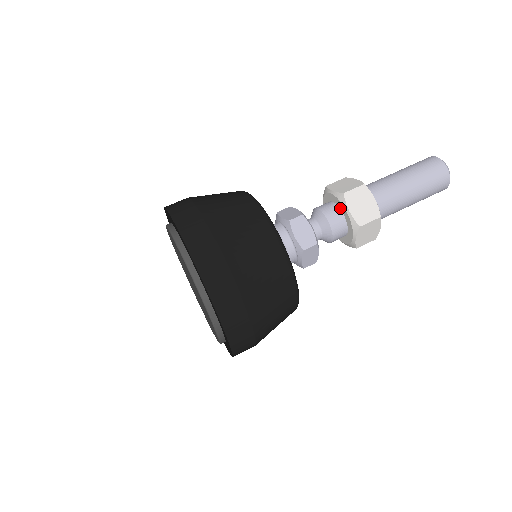
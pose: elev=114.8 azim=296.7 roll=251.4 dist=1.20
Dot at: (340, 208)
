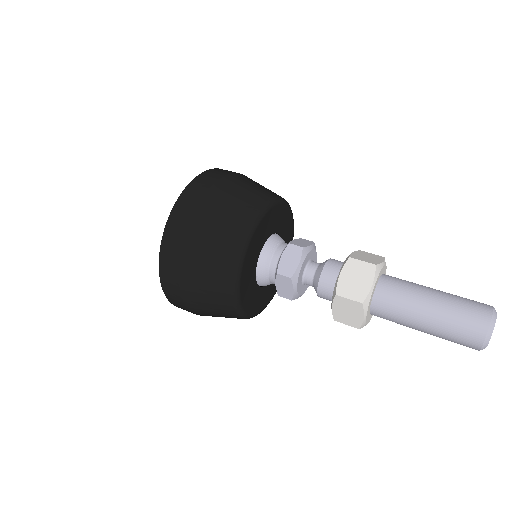
Dot at: occluded
